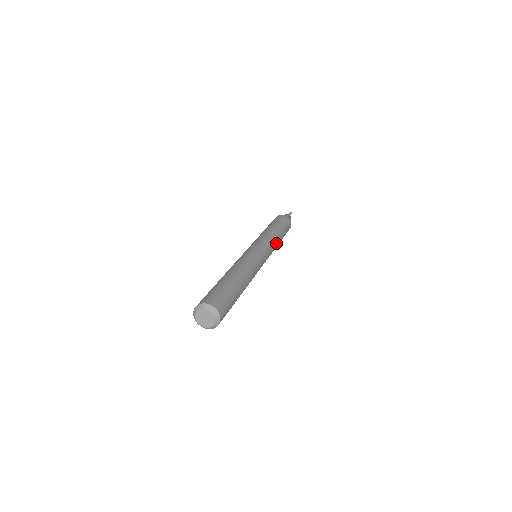
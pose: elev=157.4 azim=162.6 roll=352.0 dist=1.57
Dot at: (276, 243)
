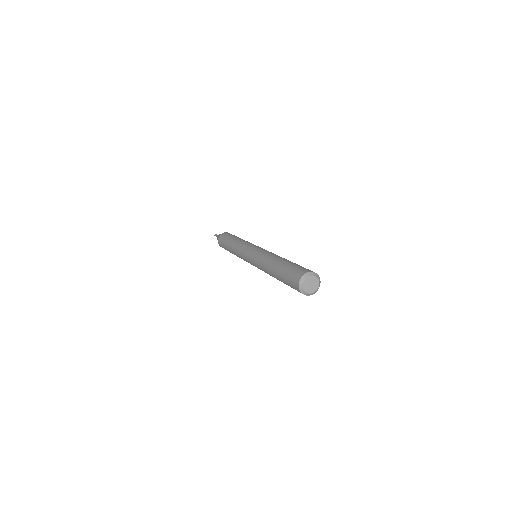
Dot at: occluded
